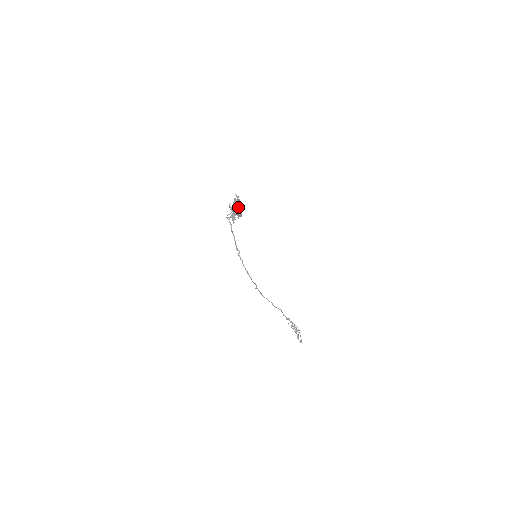
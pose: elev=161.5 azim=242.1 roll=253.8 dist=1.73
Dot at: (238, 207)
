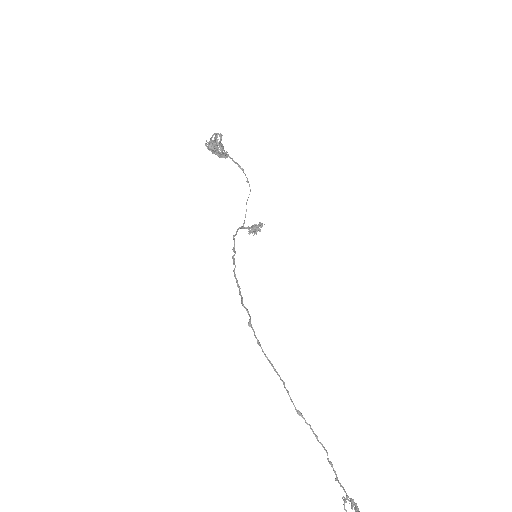
Dot at: (212, 137)
